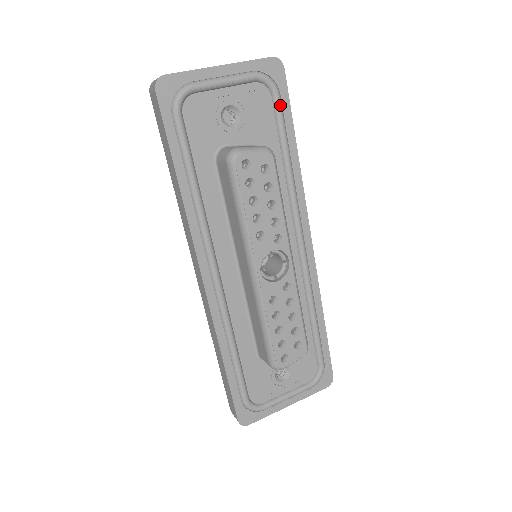
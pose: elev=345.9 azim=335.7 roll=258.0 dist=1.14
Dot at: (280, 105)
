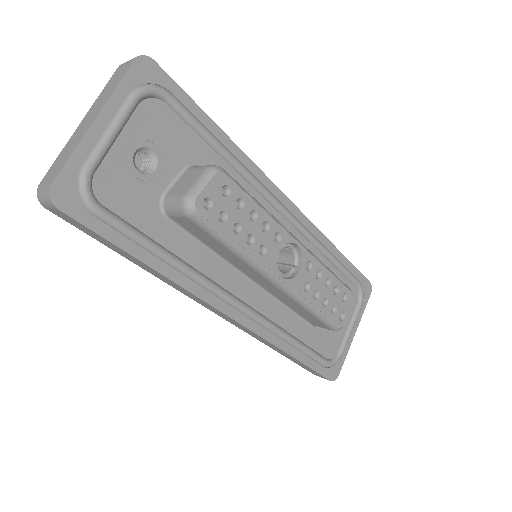
Dot at: (180, 105)
